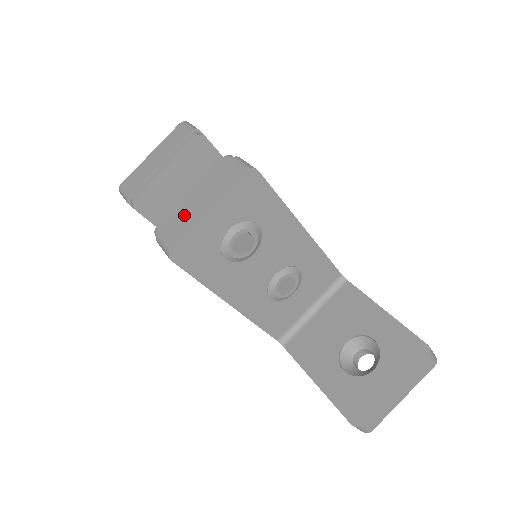
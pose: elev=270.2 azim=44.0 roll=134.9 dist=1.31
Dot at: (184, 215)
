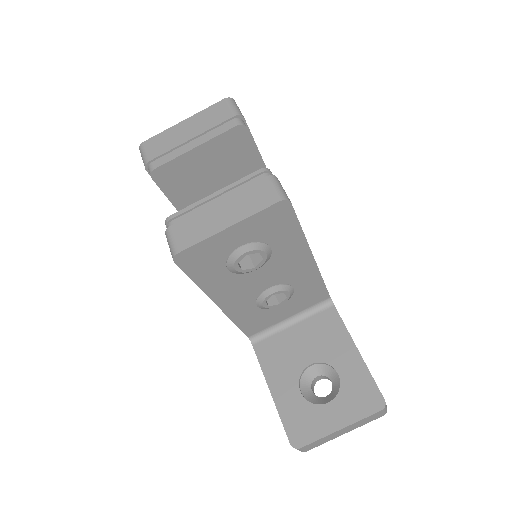
Dot at: (201, 219)
